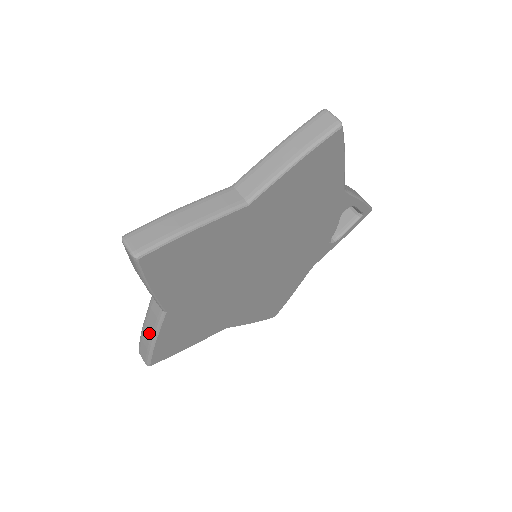
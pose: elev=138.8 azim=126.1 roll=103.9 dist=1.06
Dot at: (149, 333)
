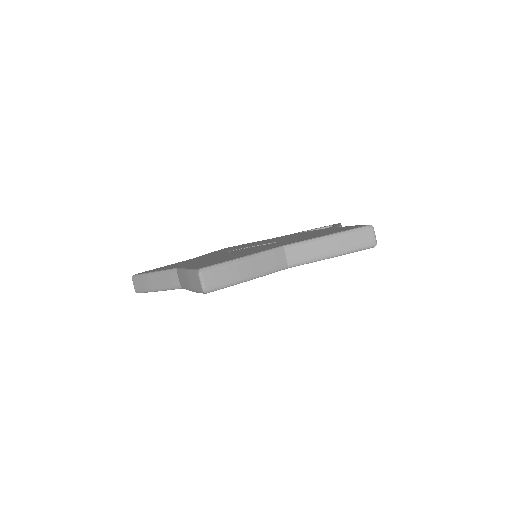
Dot at: (156, 284)
